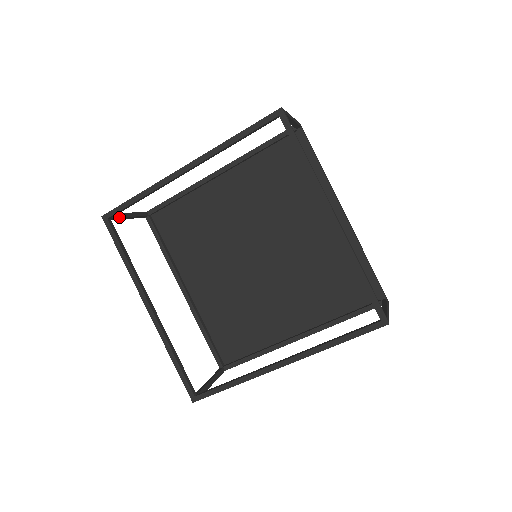
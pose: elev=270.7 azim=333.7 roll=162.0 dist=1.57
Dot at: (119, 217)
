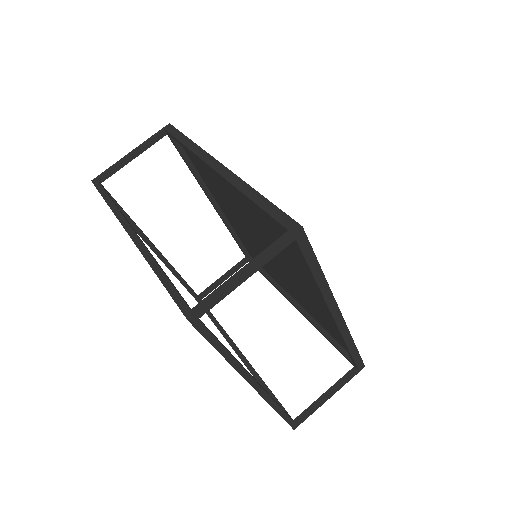
Dot at: (115, 172)
